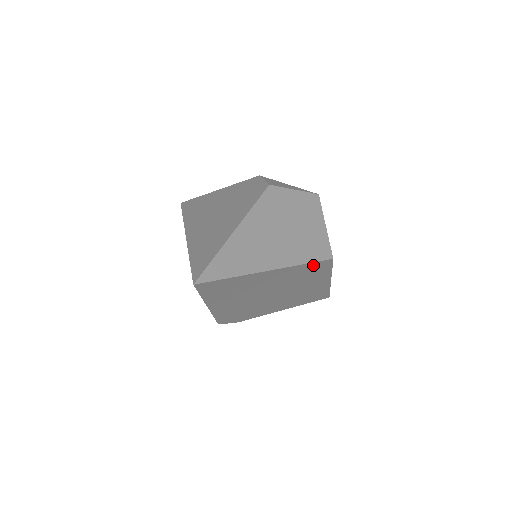
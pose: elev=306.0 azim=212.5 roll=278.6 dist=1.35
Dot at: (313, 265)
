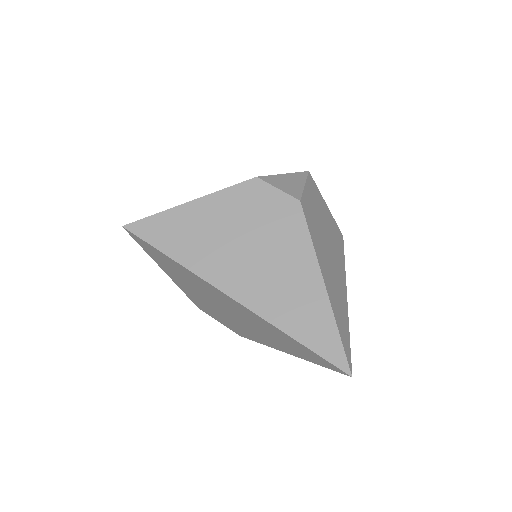
Dot at: occluded
